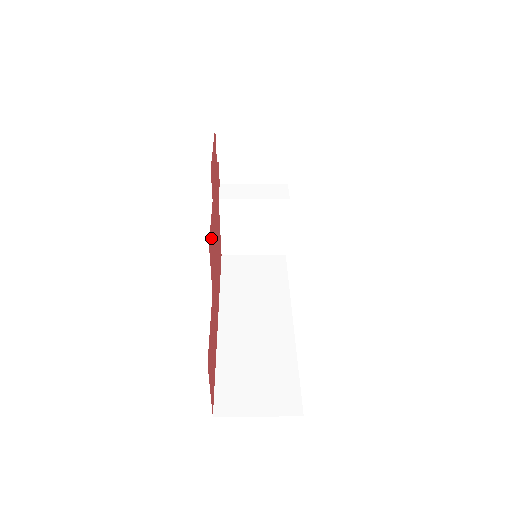
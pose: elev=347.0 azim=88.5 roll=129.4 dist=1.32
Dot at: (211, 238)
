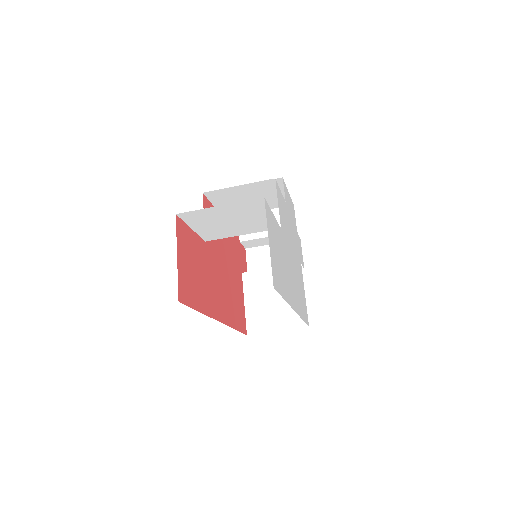
Dot at: occluded
